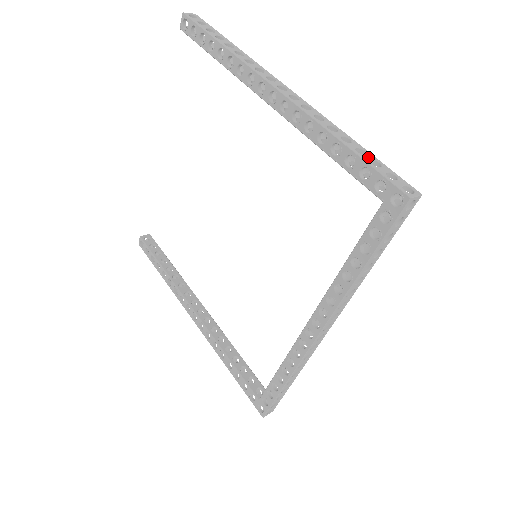
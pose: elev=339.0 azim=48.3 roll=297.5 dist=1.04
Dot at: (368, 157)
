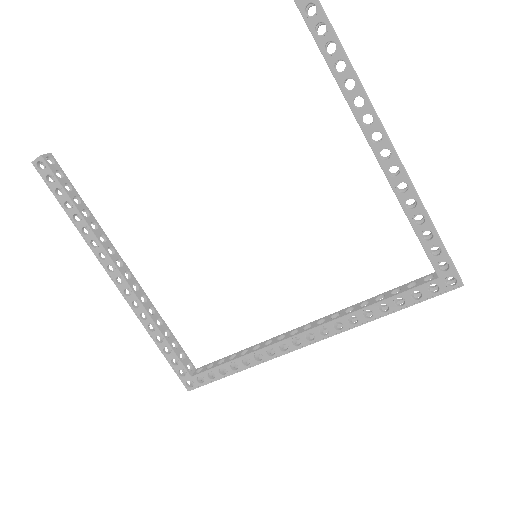
Dot at: occluded
